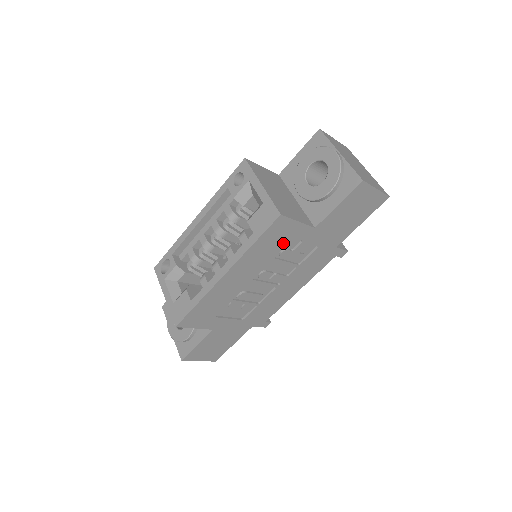
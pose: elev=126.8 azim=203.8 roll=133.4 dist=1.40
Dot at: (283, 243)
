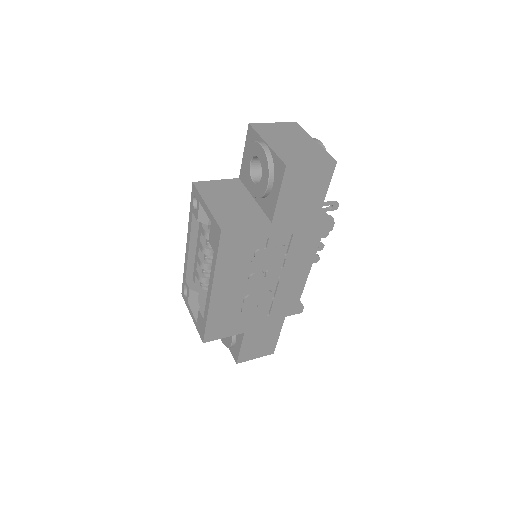
Dot at: (248, 248)
